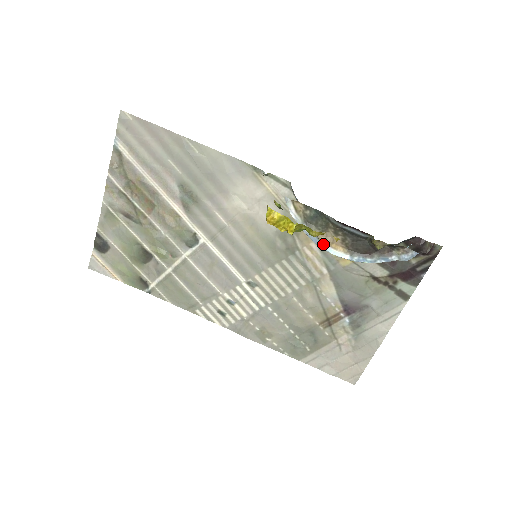
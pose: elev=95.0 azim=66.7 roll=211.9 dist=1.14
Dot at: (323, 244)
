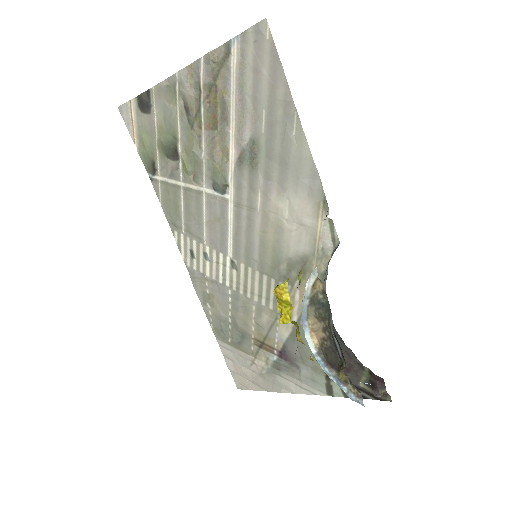
Dot at: (307, 325)
